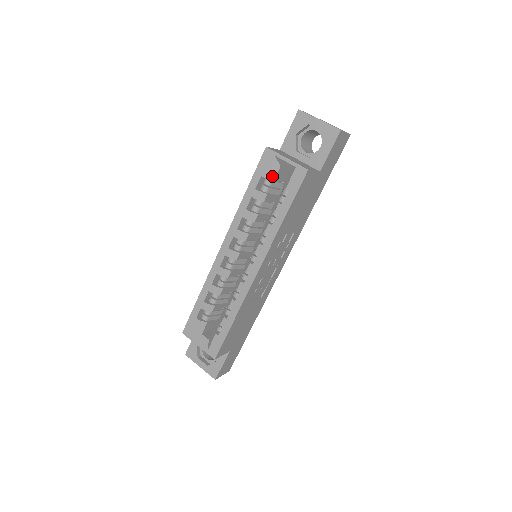
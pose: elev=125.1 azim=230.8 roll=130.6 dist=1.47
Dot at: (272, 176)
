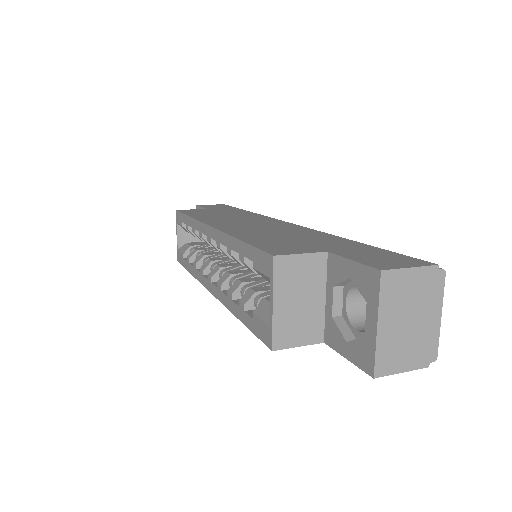
Dot at: (264, 277)
